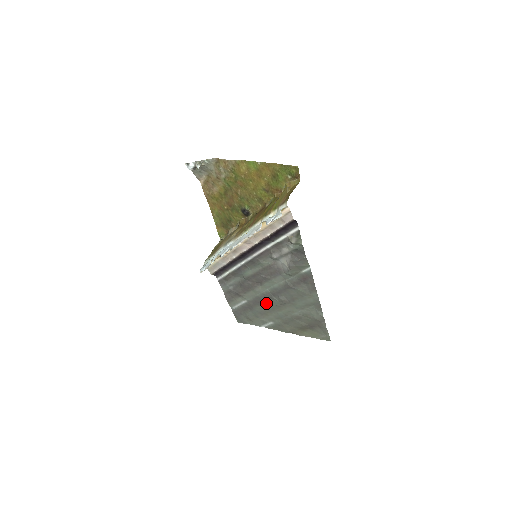
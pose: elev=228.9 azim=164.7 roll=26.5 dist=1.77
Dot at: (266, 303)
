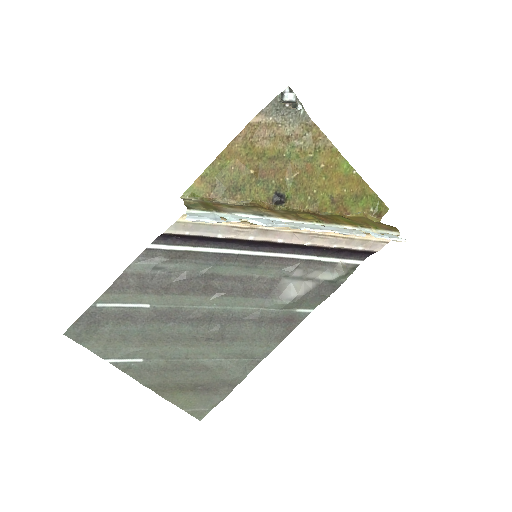
Dot at: (182, 325)
